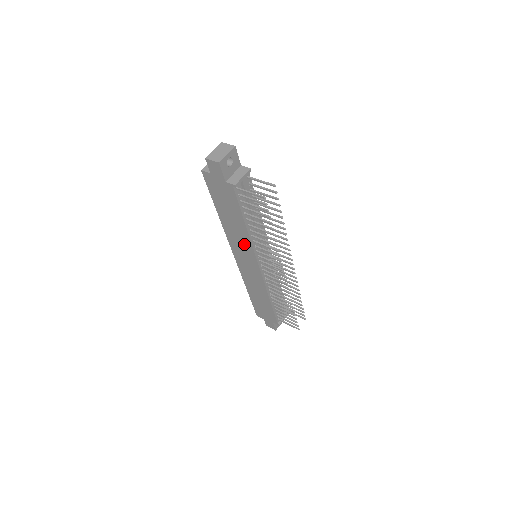
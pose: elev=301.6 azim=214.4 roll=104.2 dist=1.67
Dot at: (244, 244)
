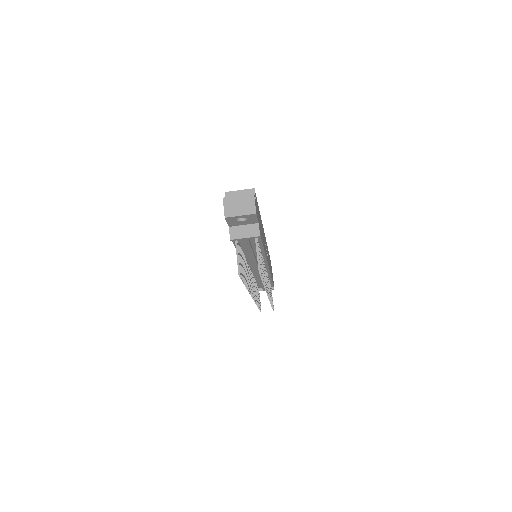
Dot at: occluded
